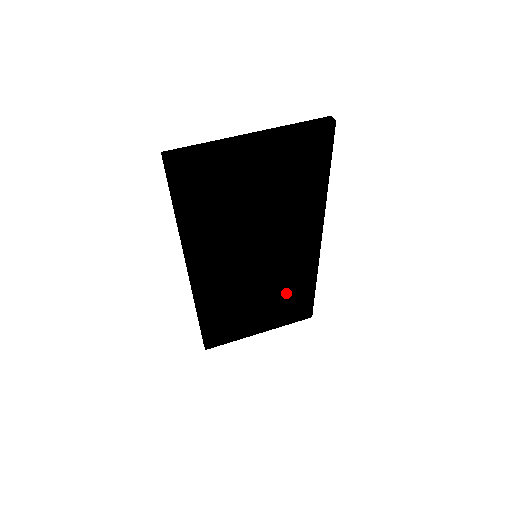
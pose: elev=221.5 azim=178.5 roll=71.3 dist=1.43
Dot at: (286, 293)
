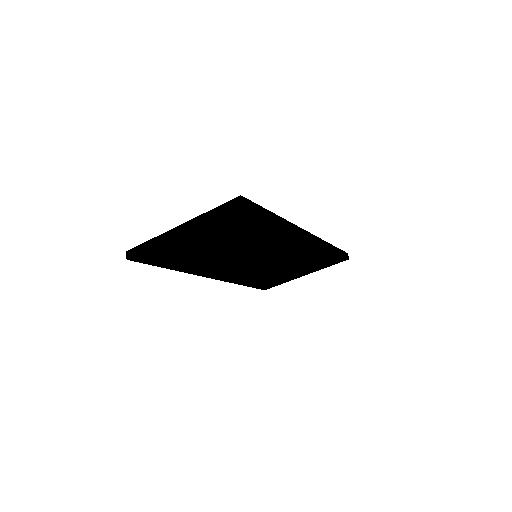
Dot at: (306, 260)
